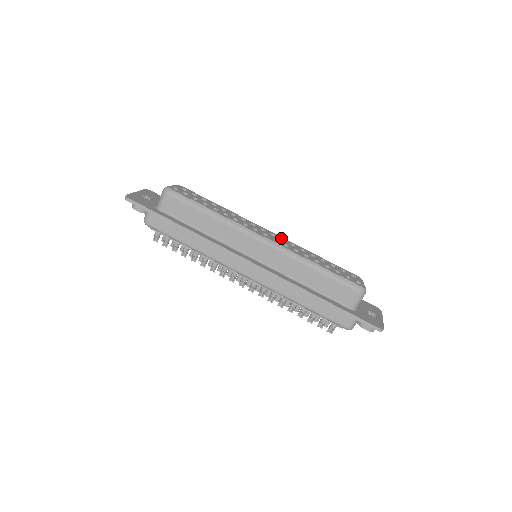
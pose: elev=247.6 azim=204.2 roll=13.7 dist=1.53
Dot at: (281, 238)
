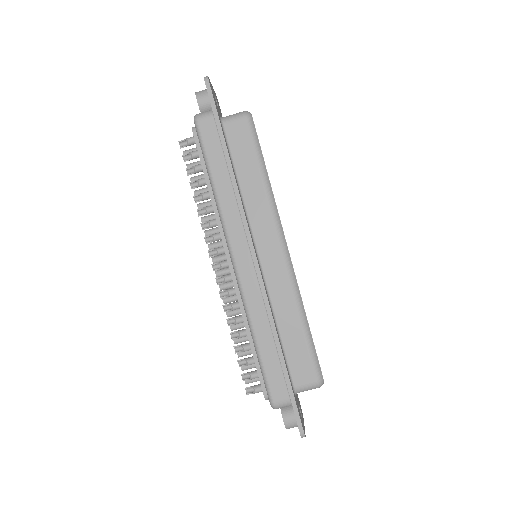
Dot at: occluded
